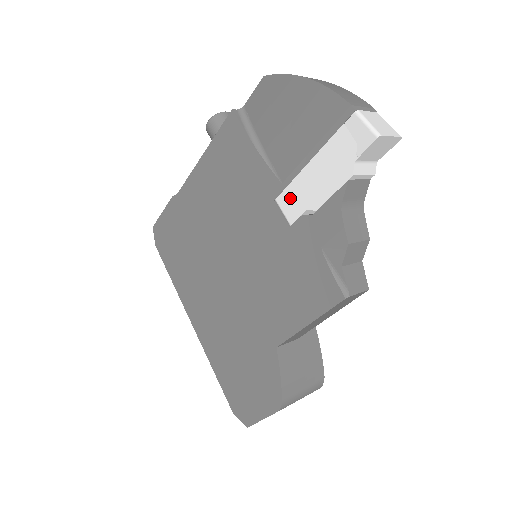
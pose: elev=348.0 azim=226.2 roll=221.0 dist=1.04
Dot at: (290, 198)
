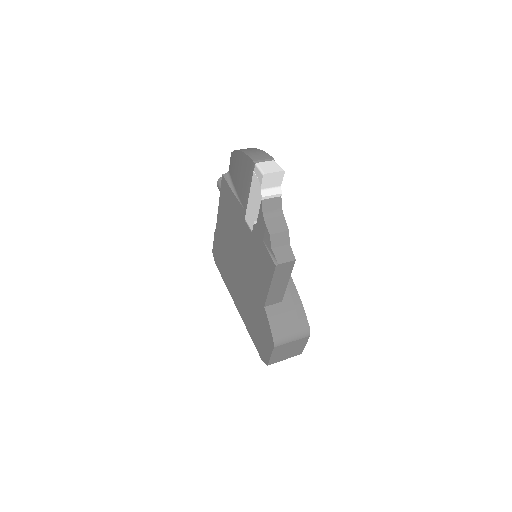
Dot at: (248, 216)
